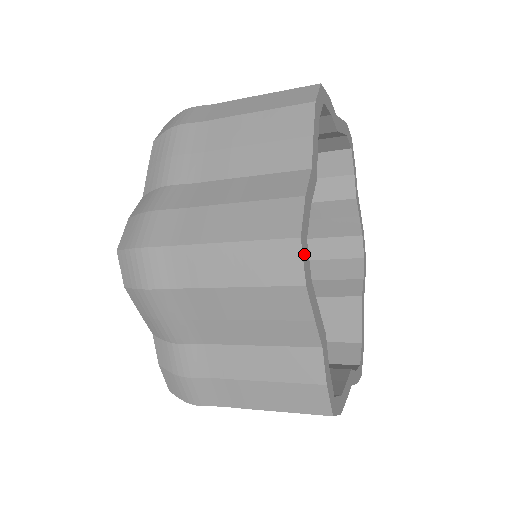
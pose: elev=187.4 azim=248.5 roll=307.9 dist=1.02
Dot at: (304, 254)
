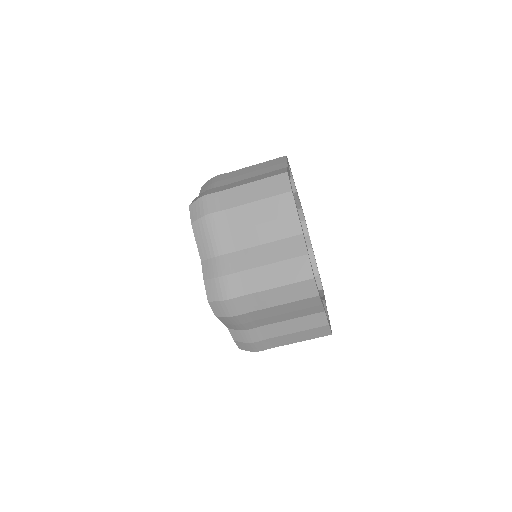
Dot at: (289, 180)
